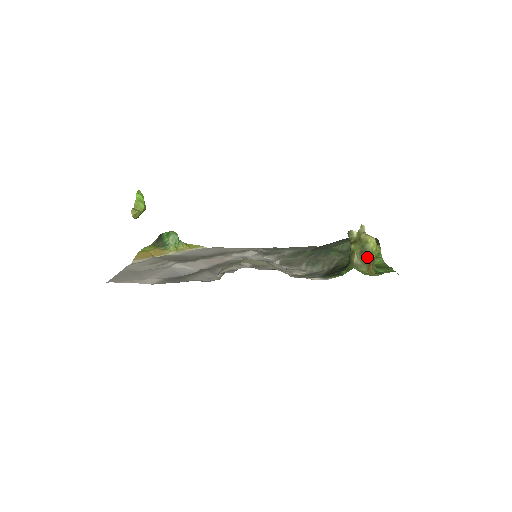
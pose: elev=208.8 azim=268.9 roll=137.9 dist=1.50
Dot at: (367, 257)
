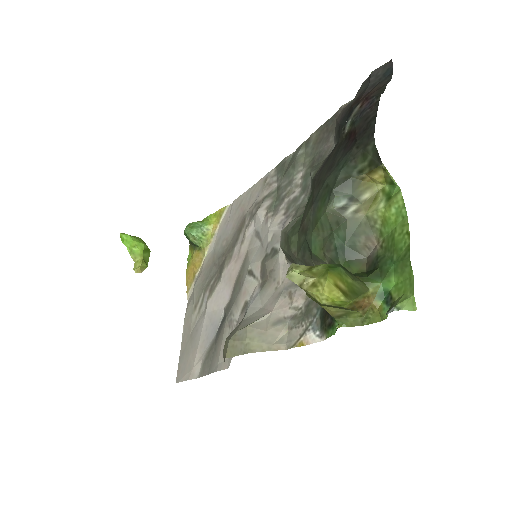
Dot at: (341, 308)
